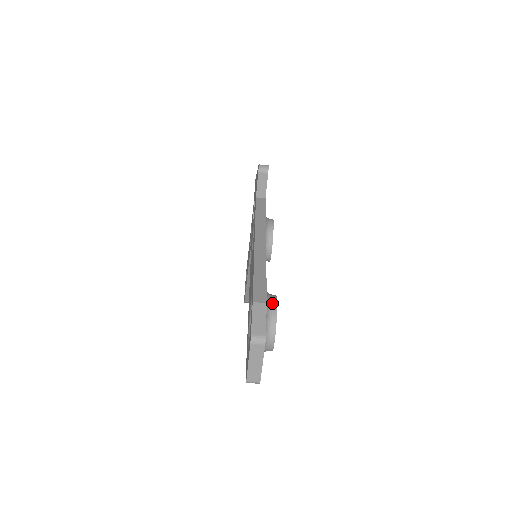
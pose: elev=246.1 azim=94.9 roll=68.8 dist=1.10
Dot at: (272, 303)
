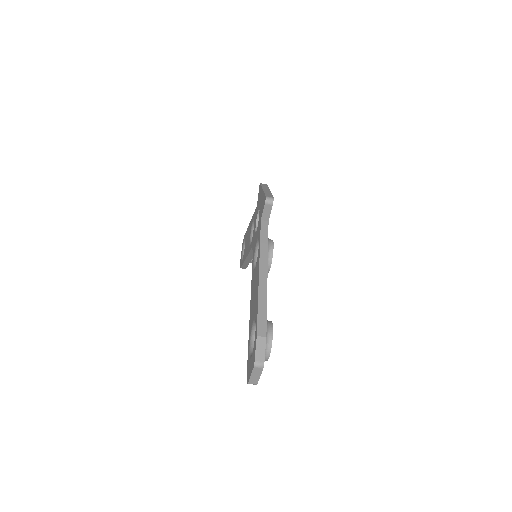
Dot at: (269, 332)
